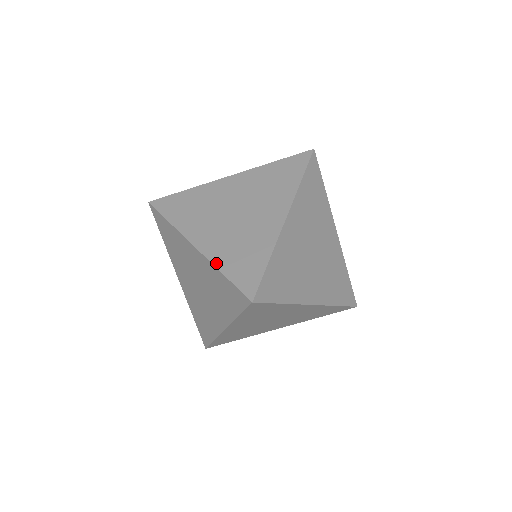
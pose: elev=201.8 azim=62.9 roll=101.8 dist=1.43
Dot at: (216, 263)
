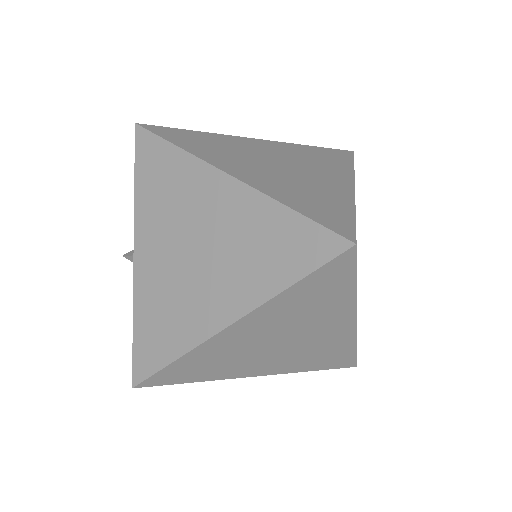
Dot at: (274, 196)
